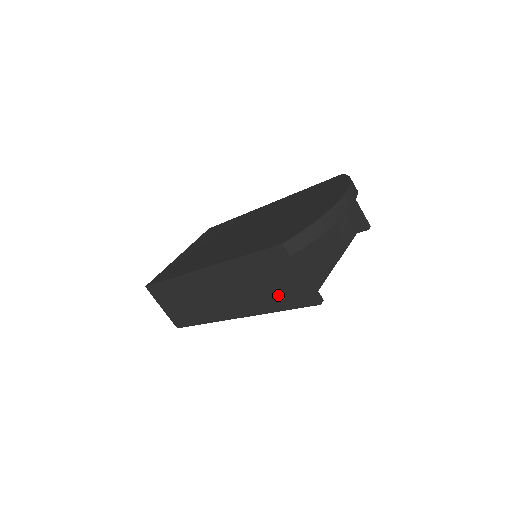
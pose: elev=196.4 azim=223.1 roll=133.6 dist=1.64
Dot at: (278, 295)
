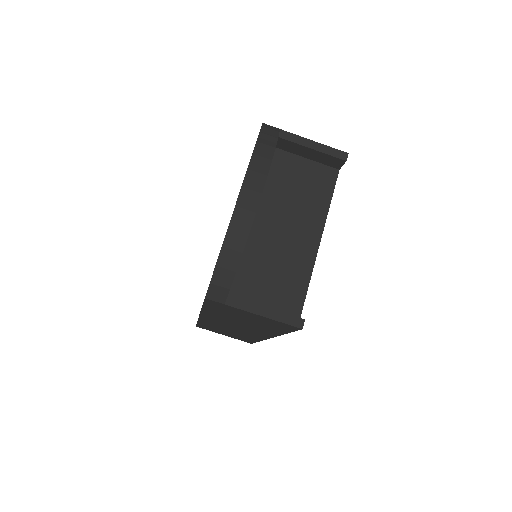
Dot at: (265, 326)
